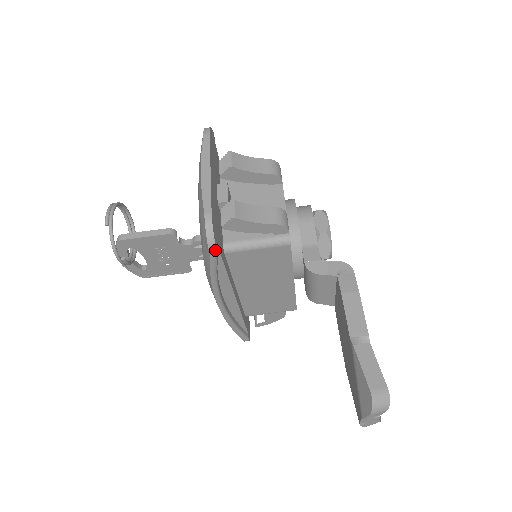
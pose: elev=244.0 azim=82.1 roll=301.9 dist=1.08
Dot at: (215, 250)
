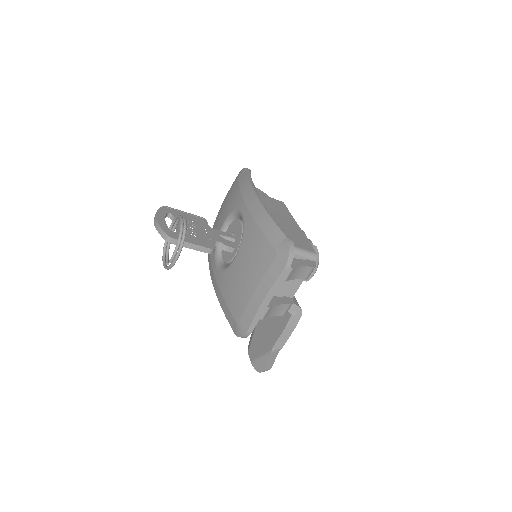
Dot at: occluded
